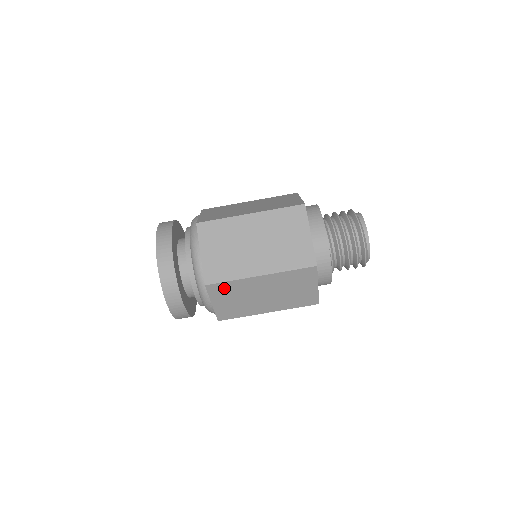
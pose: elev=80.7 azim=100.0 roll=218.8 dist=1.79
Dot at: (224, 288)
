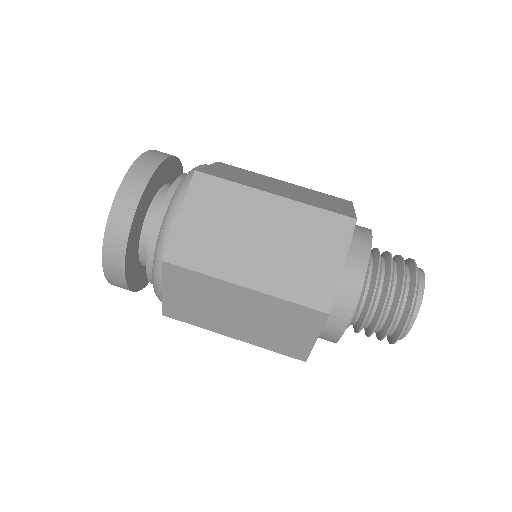
Dot at: (187, 278)
